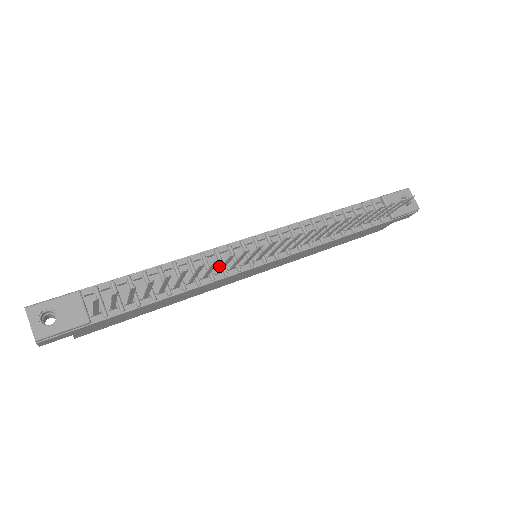
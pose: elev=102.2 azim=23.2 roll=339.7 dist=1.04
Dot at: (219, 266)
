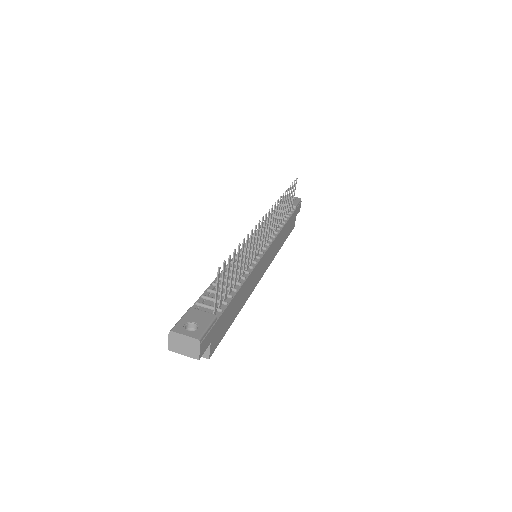
Dot at: occluded
